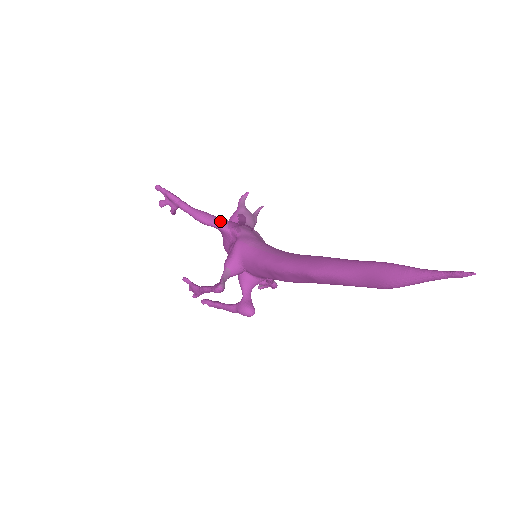
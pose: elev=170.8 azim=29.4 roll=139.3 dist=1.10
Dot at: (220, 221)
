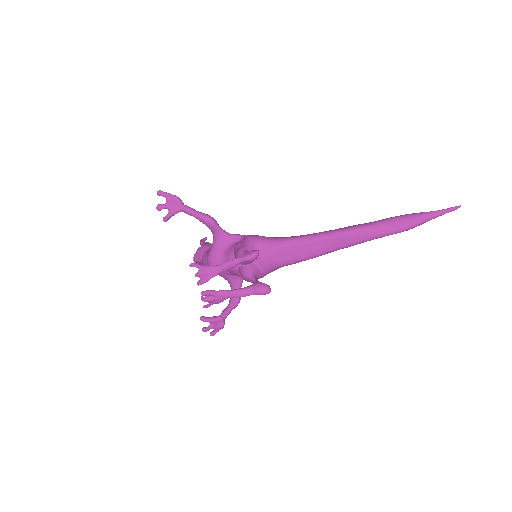
Dot at: occluded
